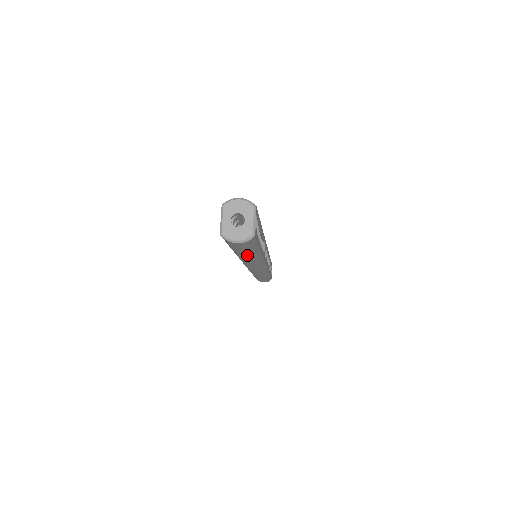
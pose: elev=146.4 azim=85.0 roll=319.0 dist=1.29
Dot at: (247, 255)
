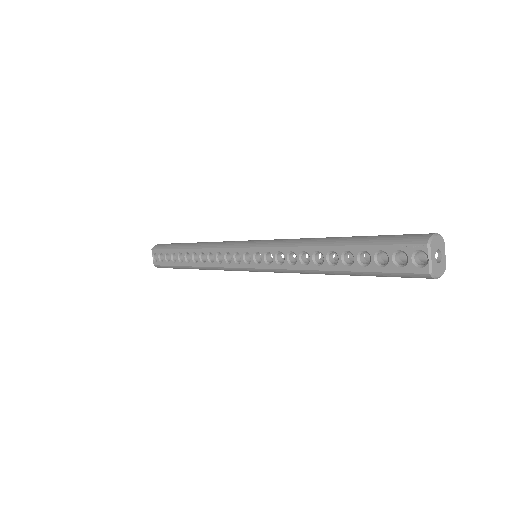
Dot at: occluded
